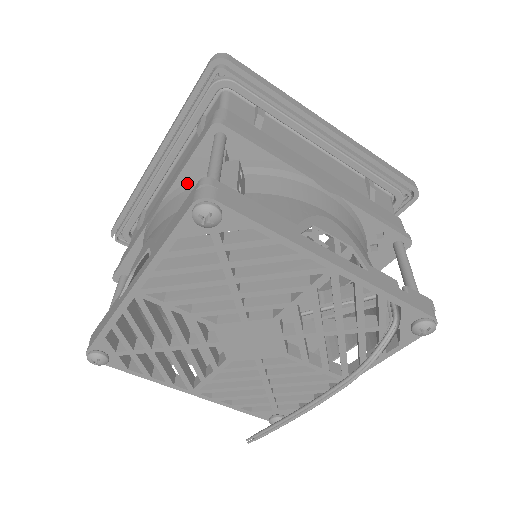
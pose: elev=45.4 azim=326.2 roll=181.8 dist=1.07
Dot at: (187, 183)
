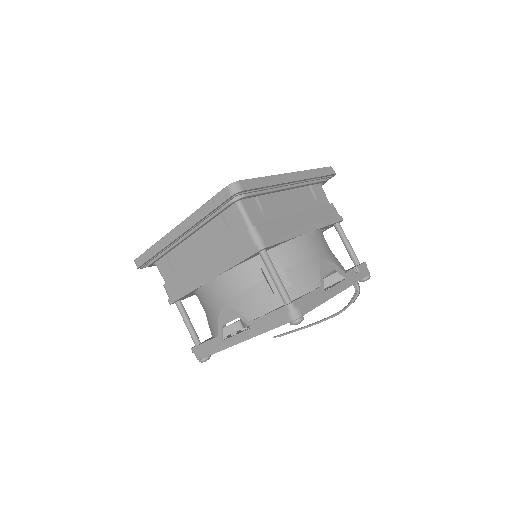
Dot at: (236, 267)
